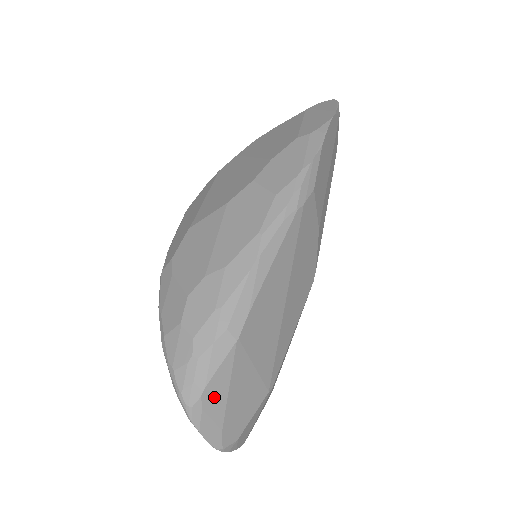
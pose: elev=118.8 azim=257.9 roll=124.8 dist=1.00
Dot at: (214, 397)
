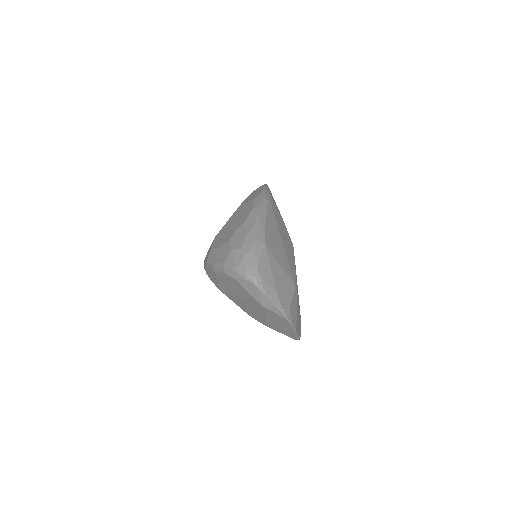
Dot at: (265, 273)
